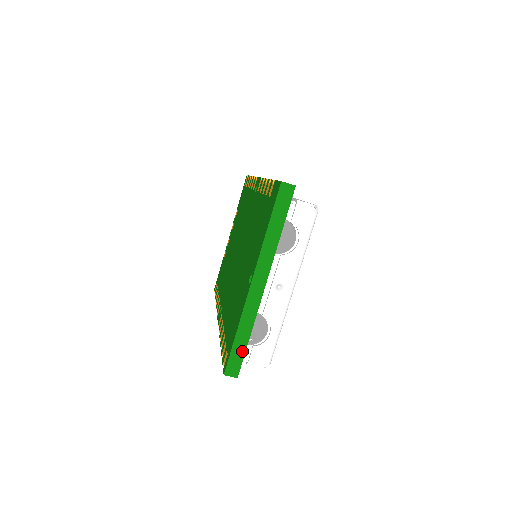
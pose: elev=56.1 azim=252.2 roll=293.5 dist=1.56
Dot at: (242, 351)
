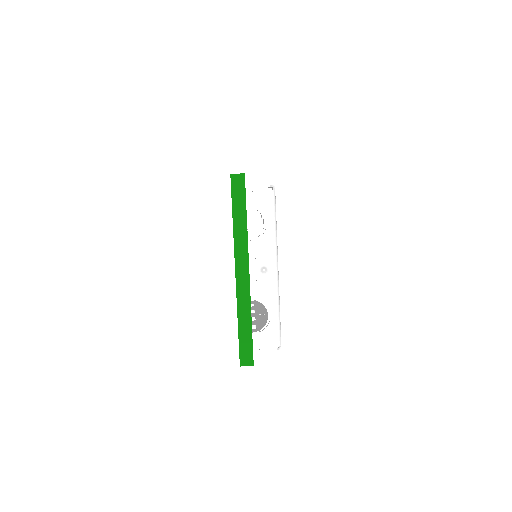
Dot at: (249, 339)
